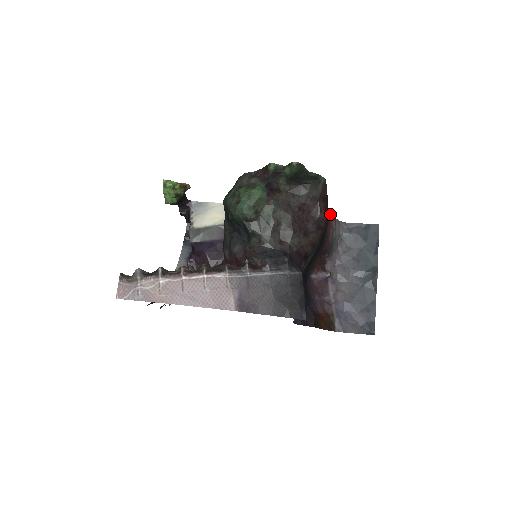
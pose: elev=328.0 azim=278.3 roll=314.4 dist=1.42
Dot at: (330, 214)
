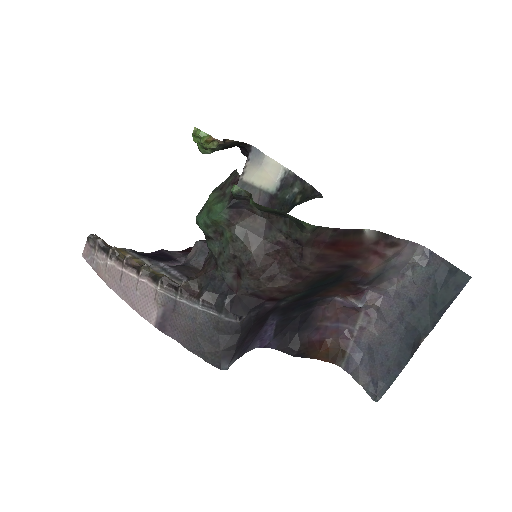
Dot at: (383, 240)
